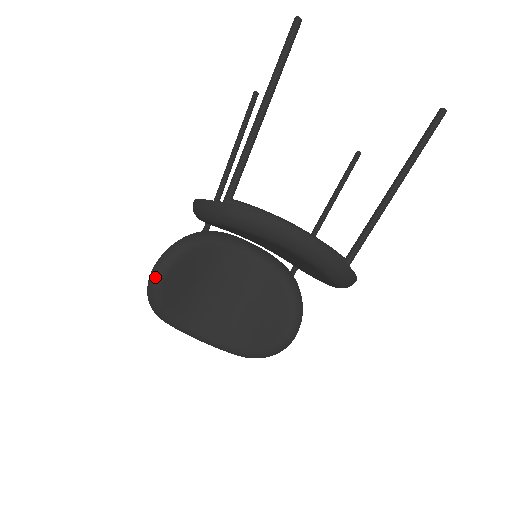
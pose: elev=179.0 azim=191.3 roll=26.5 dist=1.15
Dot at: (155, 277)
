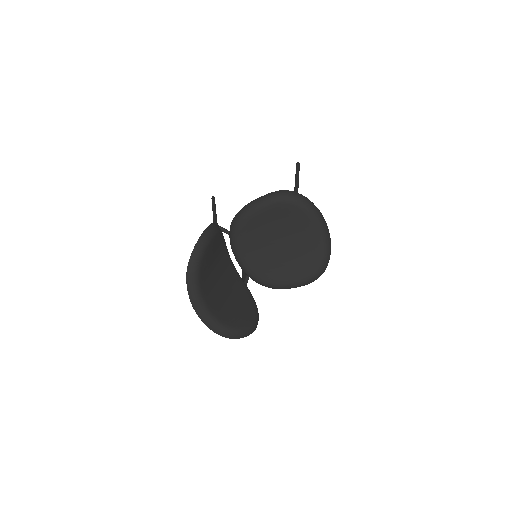
Dot at: (210, 232)
